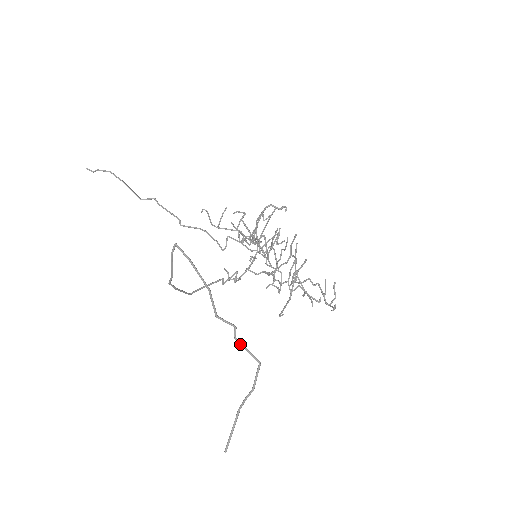
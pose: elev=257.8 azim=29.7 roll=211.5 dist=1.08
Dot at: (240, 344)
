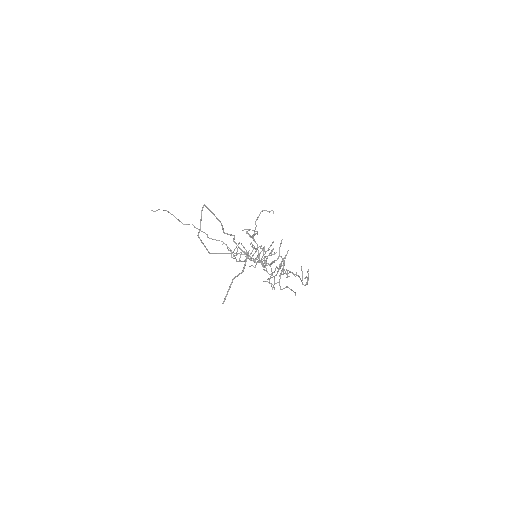
Dot at: occluded
